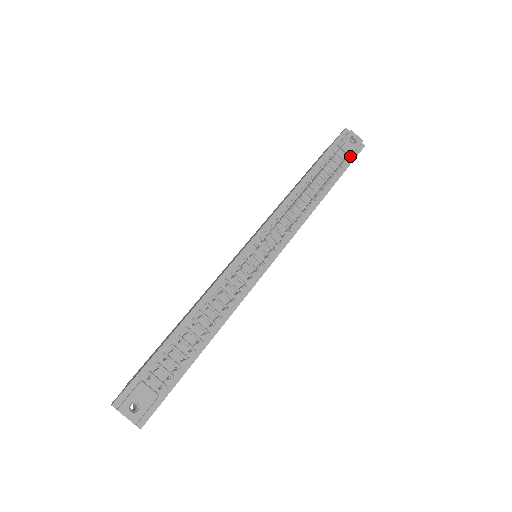
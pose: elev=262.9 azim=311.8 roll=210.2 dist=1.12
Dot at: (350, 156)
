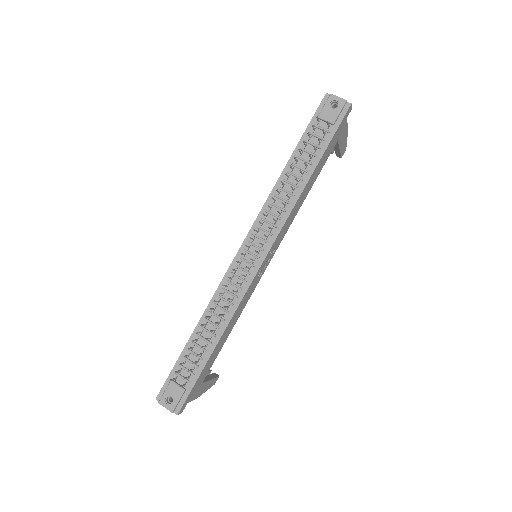
Dot at: (333, 124)
